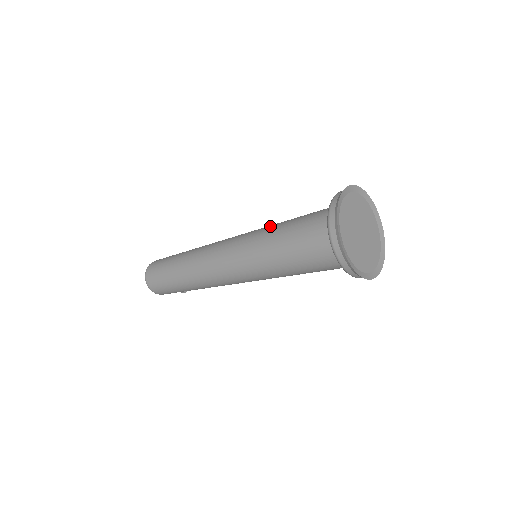
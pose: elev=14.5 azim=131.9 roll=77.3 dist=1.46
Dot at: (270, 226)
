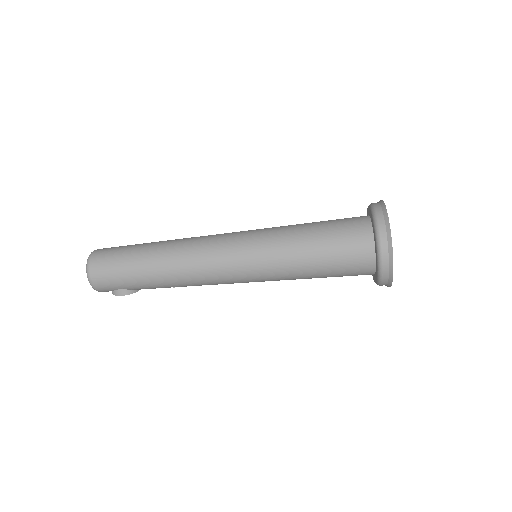
Dot at: occluded
